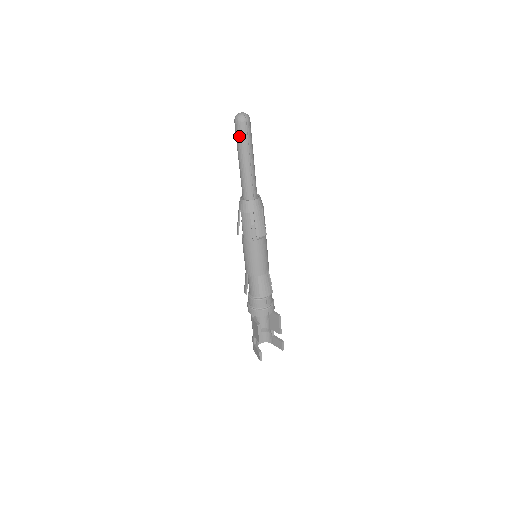
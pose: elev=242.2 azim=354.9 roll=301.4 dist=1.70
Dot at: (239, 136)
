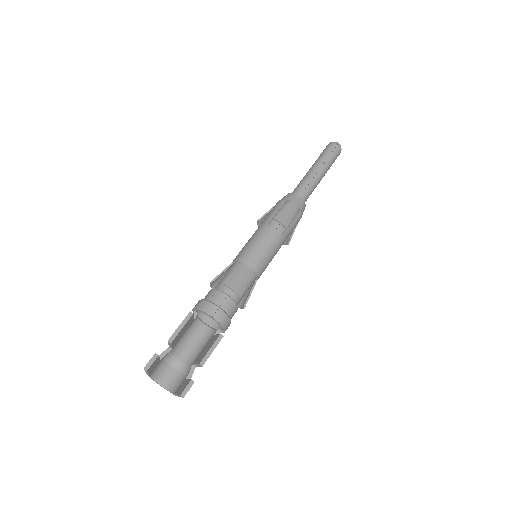
Dot at: (324, 152)
